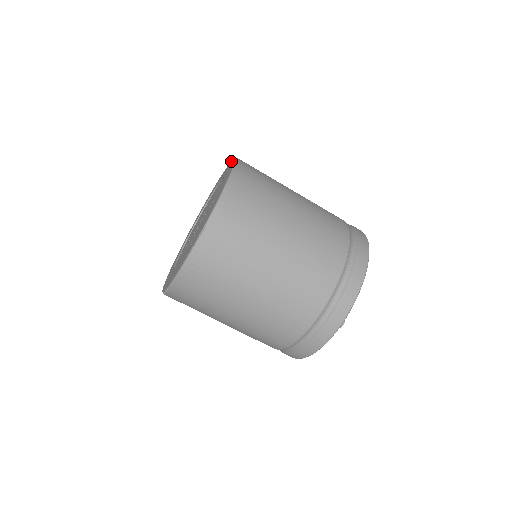
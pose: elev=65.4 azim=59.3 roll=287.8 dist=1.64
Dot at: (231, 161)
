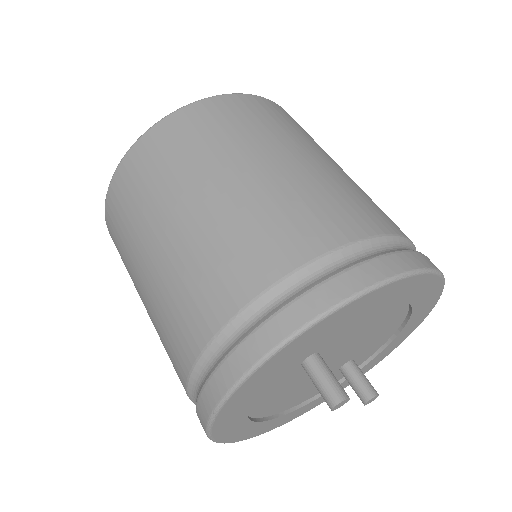
Dot at: occluded
